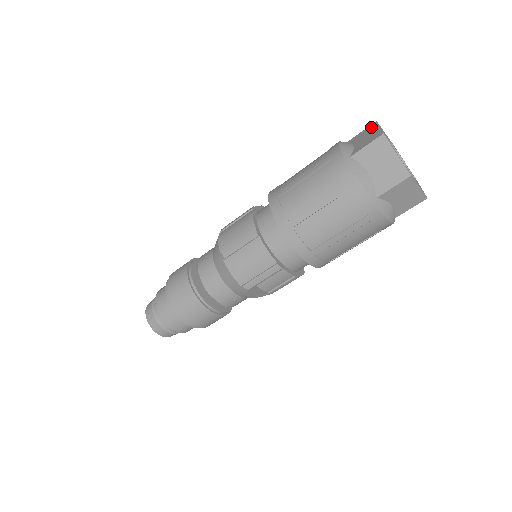
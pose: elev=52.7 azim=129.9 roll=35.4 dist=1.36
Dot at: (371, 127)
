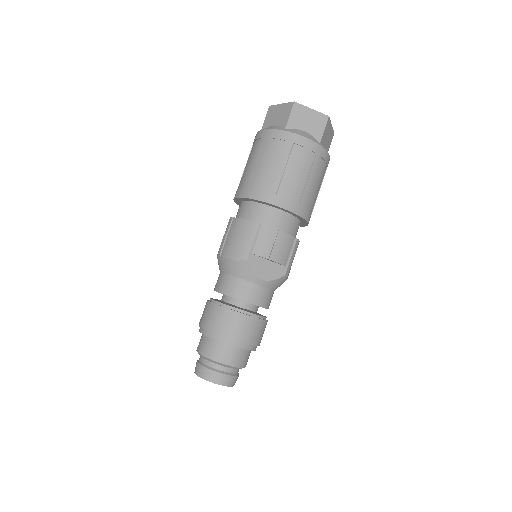
Dot at: occluded
